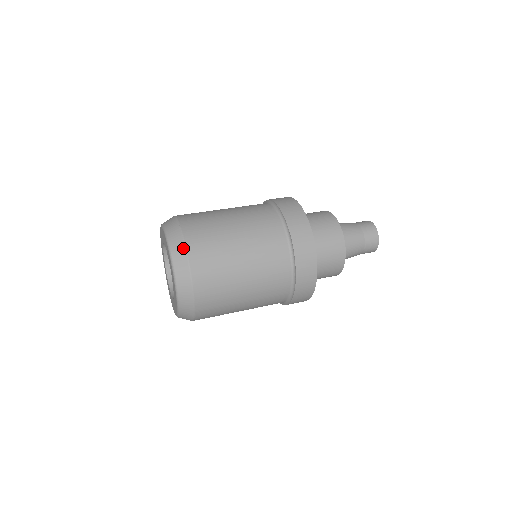
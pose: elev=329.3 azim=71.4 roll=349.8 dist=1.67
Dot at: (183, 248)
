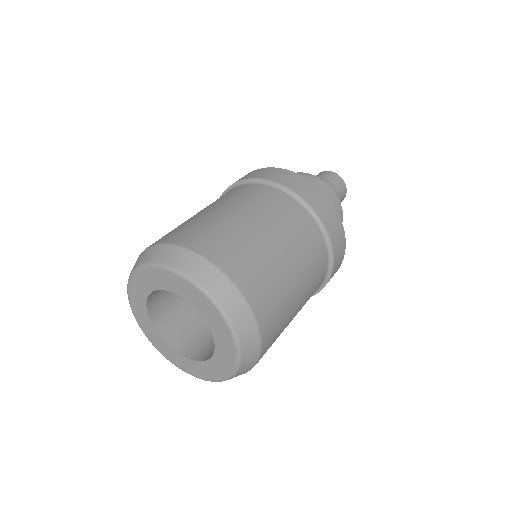
Dot at: (251, 318)
